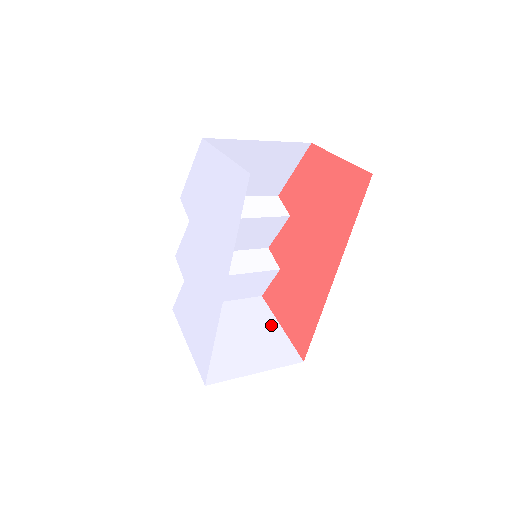
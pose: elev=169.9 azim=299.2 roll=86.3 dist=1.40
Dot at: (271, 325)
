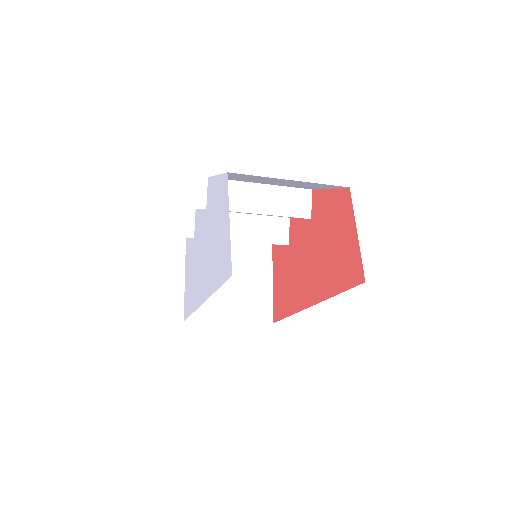
Dot at: (265, 279)
